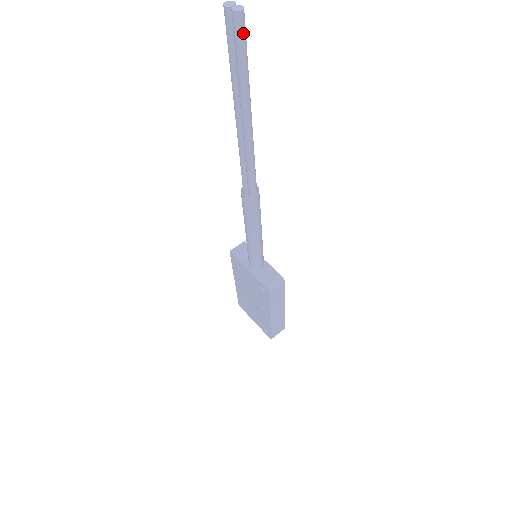
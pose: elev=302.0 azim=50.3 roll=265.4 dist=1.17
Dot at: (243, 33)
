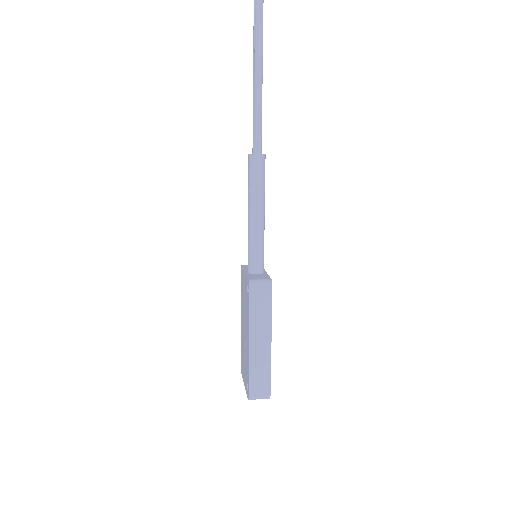
Dot at: out of frame
